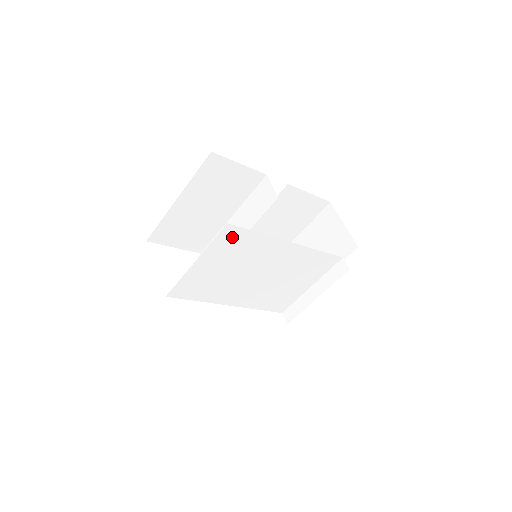
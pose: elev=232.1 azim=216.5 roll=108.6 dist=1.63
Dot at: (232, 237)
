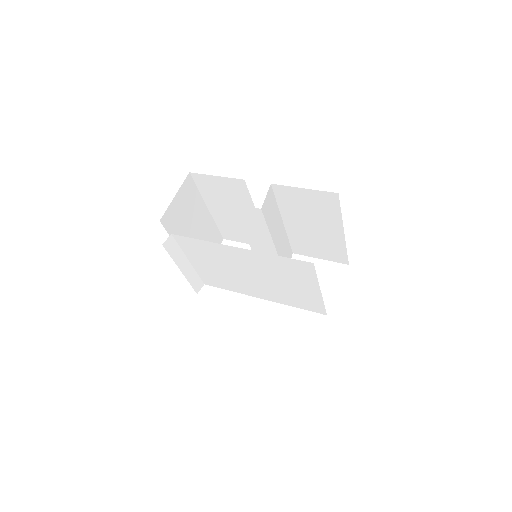
Dot at: (188, 243)
